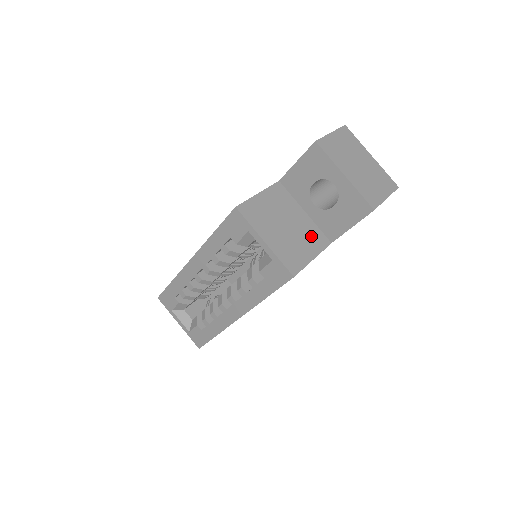
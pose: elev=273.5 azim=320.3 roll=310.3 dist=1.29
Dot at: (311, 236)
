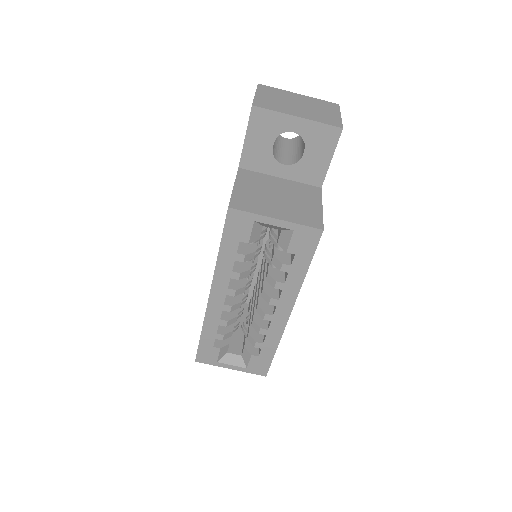
Dot at: (303, 192)
